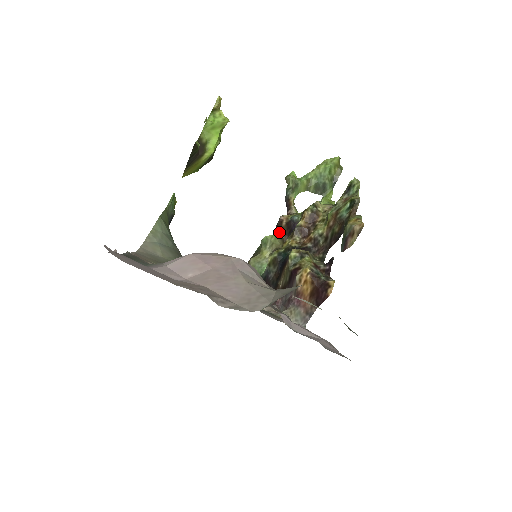
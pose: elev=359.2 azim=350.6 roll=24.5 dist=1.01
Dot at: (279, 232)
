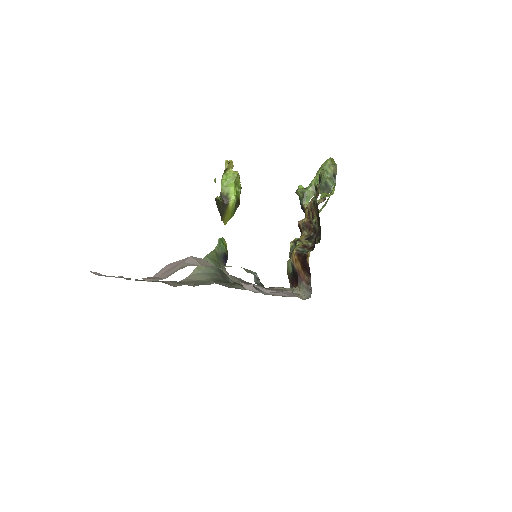
Dot at: occluded
